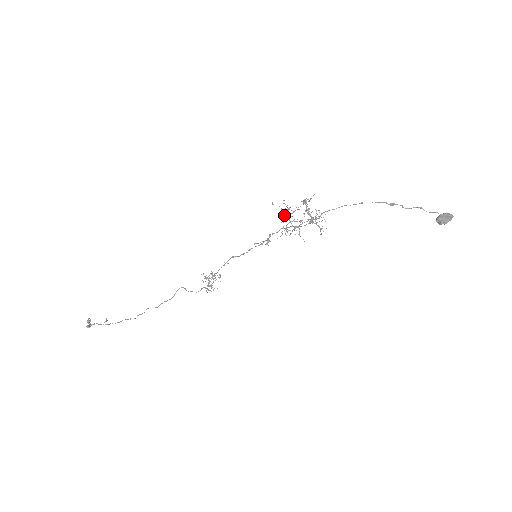
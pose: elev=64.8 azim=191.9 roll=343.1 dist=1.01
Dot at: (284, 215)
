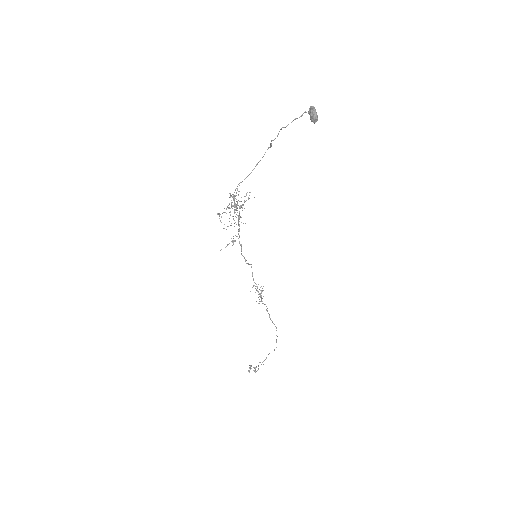
Dot at: occluded
